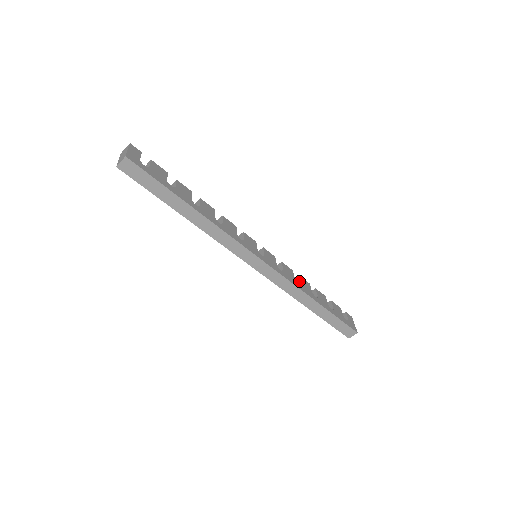
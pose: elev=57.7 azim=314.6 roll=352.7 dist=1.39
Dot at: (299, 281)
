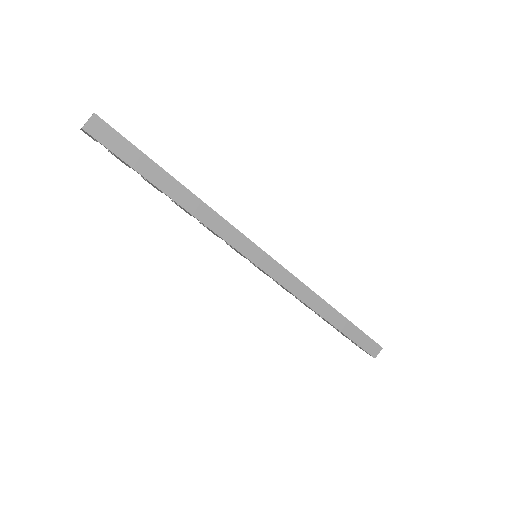
Dot at: occluded
